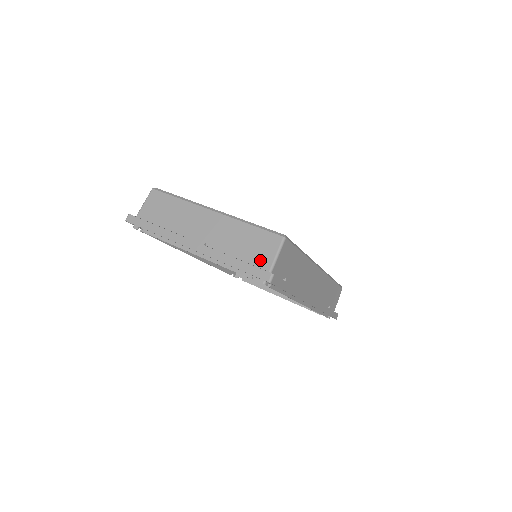
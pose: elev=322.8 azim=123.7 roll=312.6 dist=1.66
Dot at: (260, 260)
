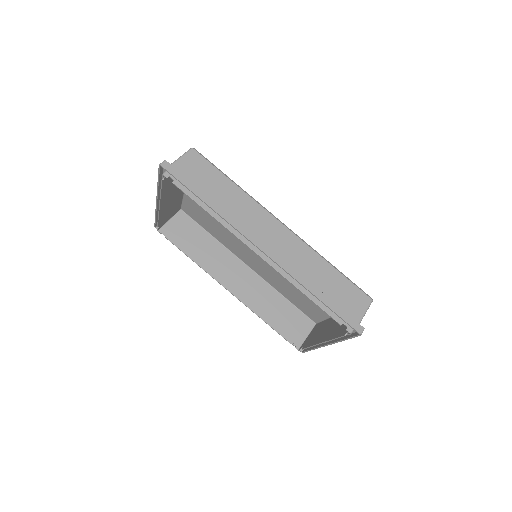
Dot at: occluded
